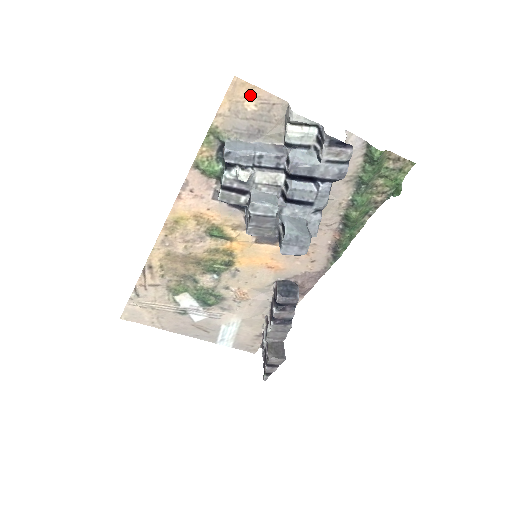
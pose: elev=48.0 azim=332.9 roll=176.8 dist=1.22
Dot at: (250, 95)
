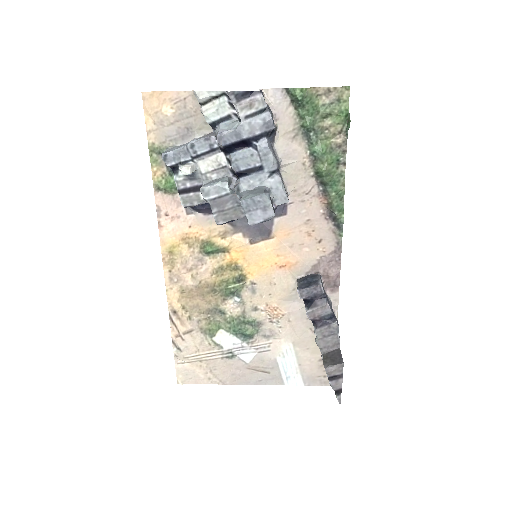
Dot at: (162, 101)
